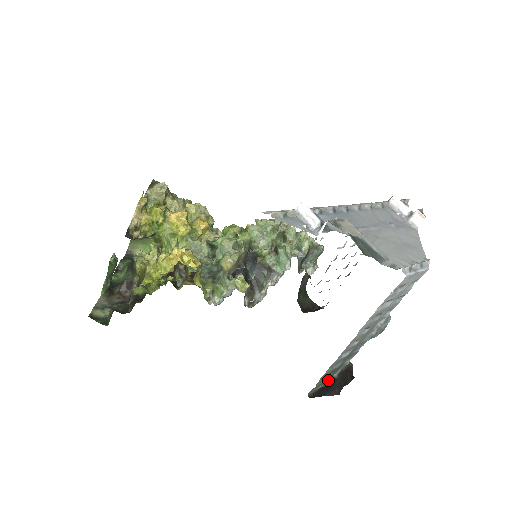
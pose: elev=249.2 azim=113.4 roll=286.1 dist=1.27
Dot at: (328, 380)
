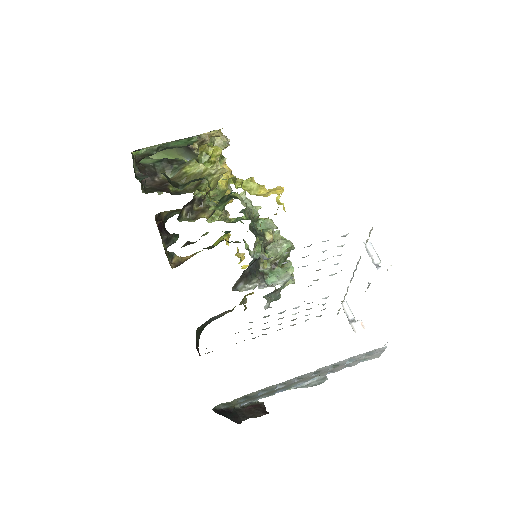
Dot at: (233, 406)
